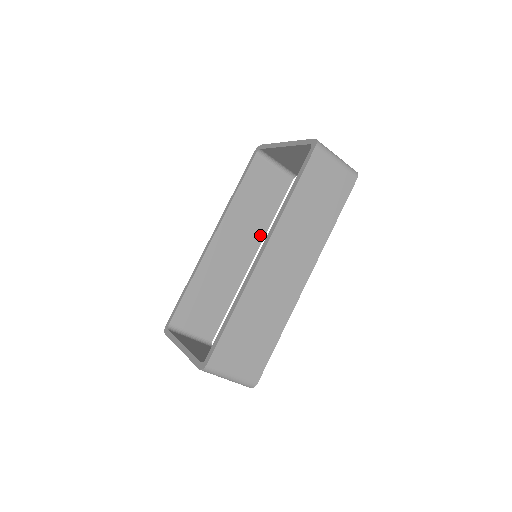
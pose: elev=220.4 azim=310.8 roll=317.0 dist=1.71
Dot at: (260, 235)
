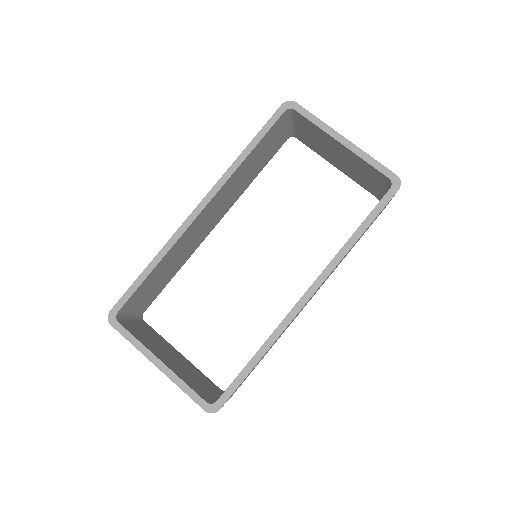
Dot at: (235, 200)
